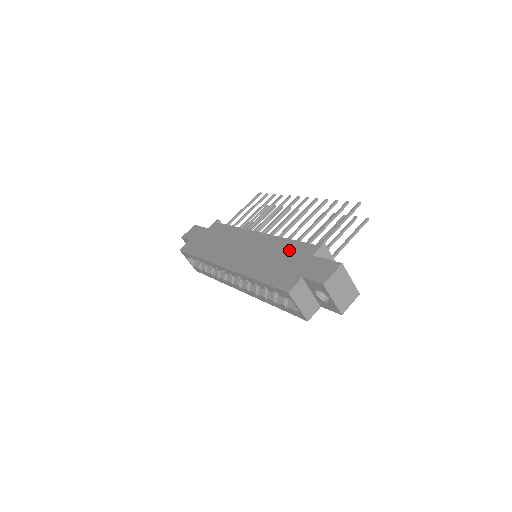
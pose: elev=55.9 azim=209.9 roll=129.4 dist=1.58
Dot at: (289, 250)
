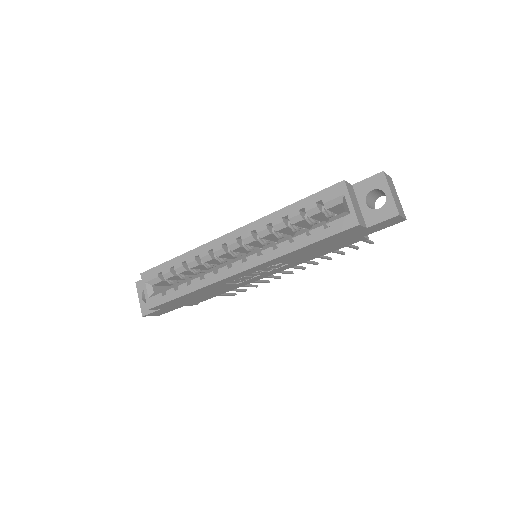
Dot at: occluded
